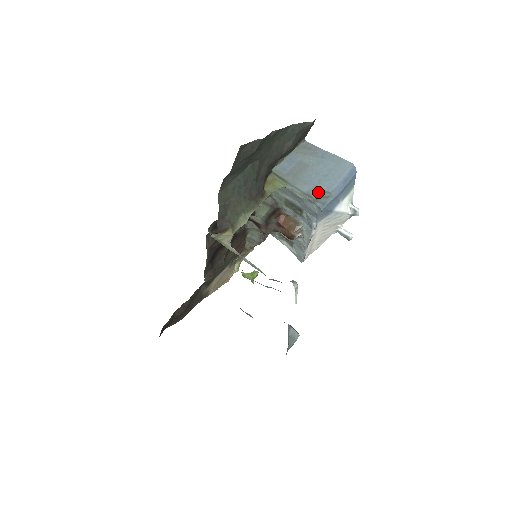
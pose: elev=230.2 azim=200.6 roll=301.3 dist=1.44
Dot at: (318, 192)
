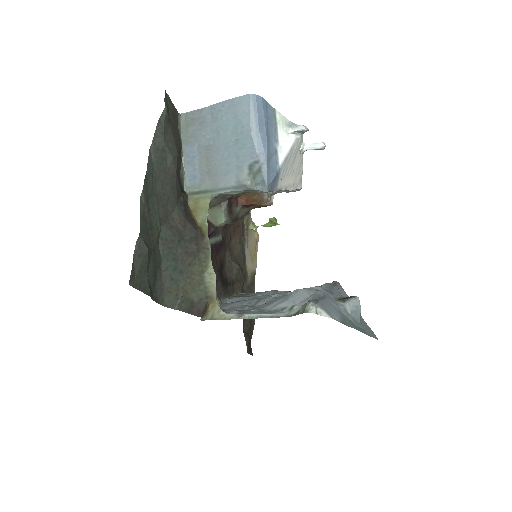
Dot at: (246, 172)
